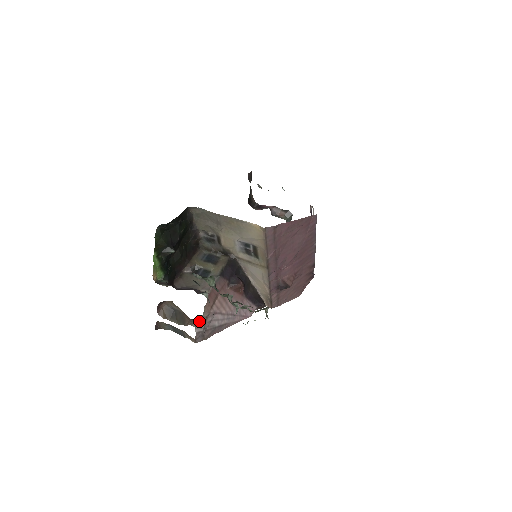
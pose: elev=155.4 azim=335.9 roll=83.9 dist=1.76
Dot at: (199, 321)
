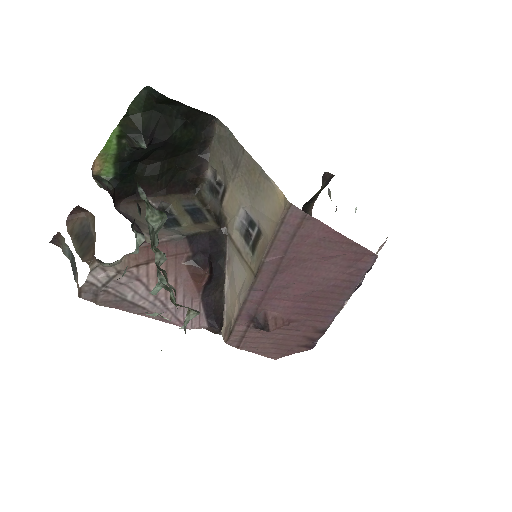
Dot at: (104, 268)
